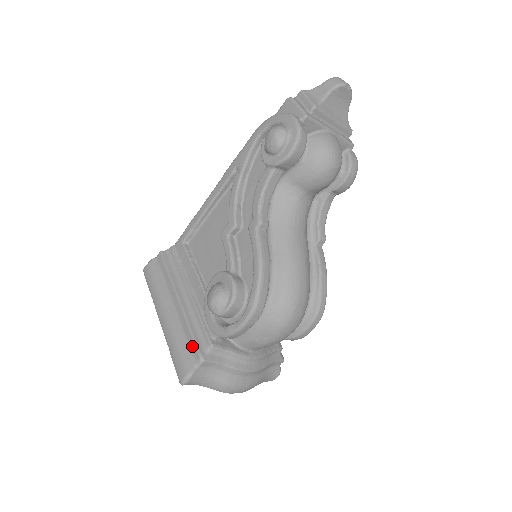
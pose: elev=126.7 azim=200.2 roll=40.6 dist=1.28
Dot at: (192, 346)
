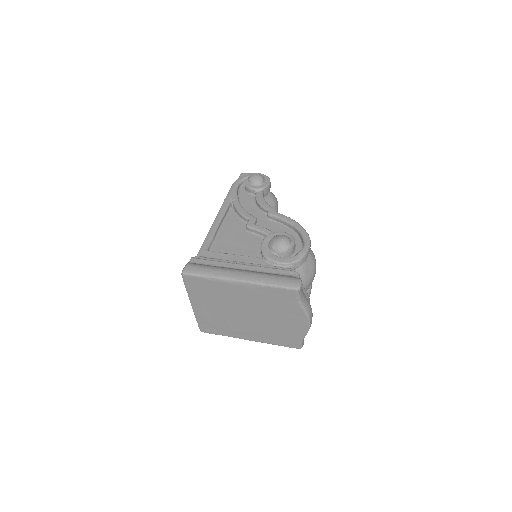
Dot at: (283, 272)
